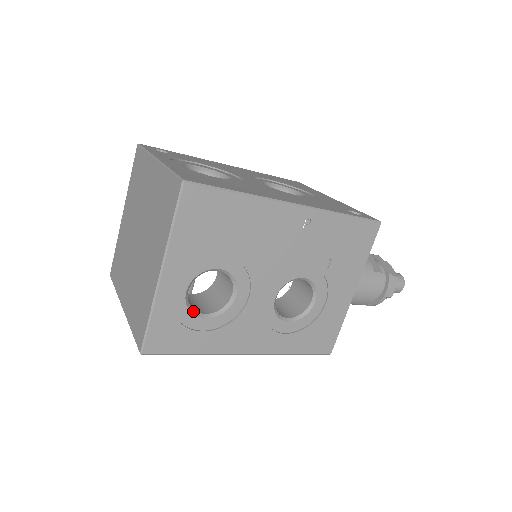
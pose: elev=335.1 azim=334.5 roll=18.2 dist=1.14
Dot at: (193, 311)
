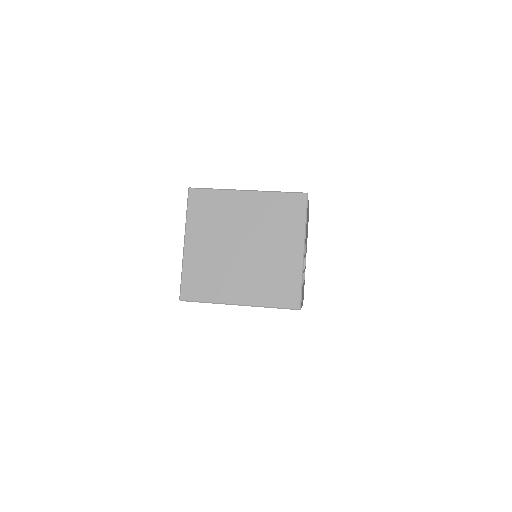
Dot at: occluded
